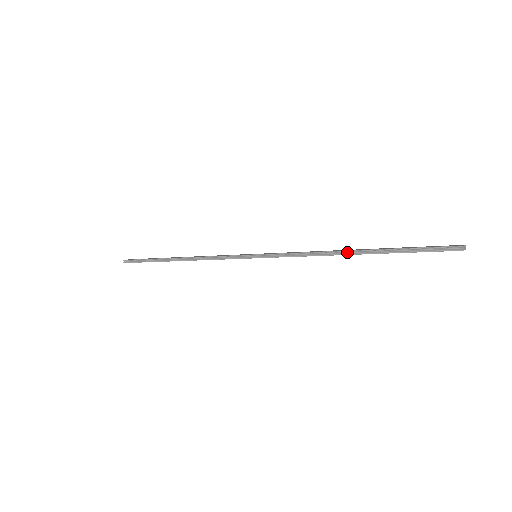
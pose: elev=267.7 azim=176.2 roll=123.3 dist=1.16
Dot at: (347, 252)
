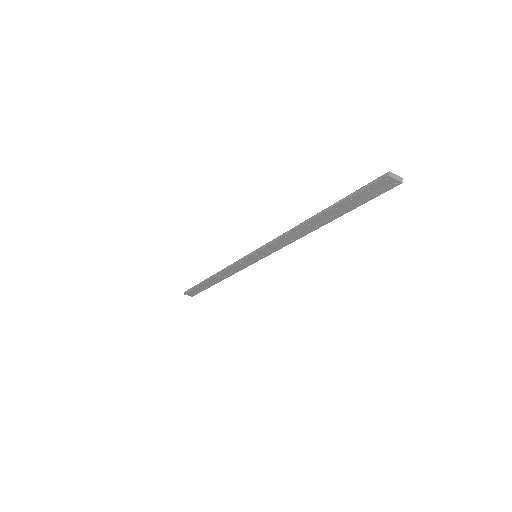
Dot at: (308, 221)
